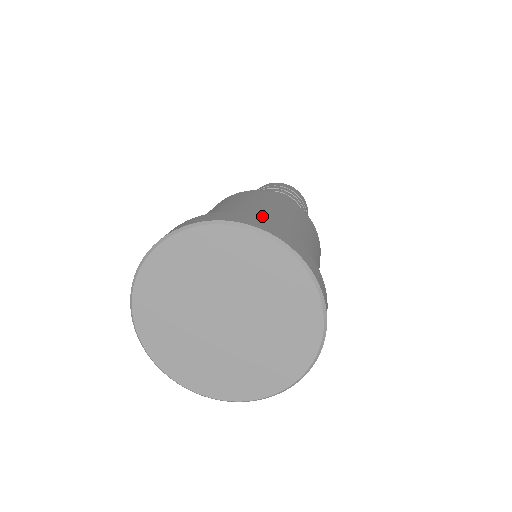
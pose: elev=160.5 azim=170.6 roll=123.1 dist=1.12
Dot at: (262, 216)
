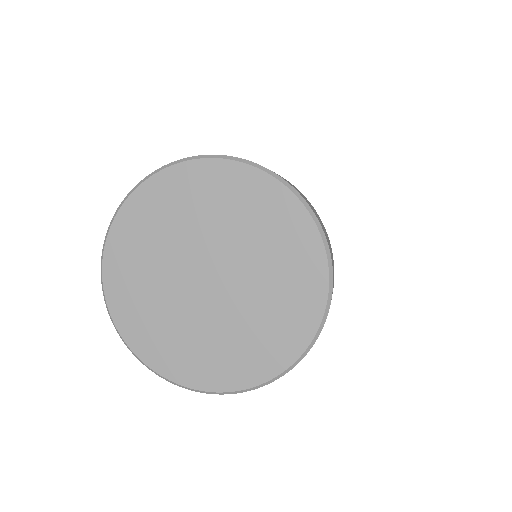
Dot at: occluded
